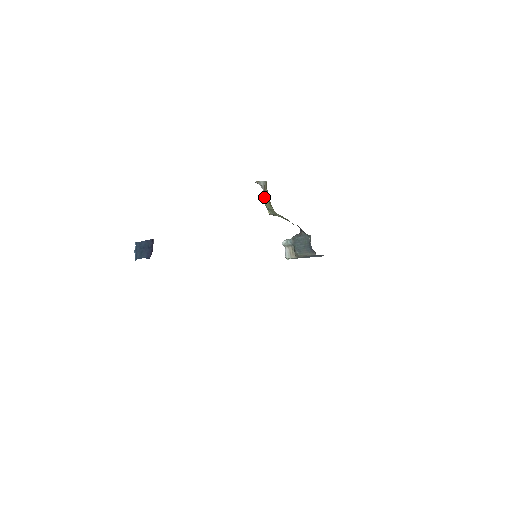
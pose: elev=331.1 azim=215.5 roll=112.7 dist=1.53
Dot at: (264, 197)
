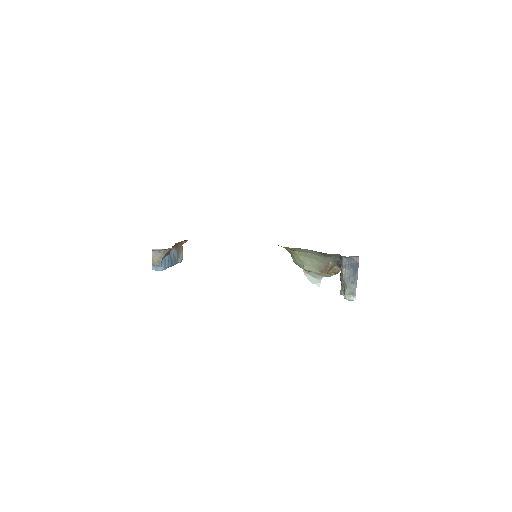
Dot at: occluded
